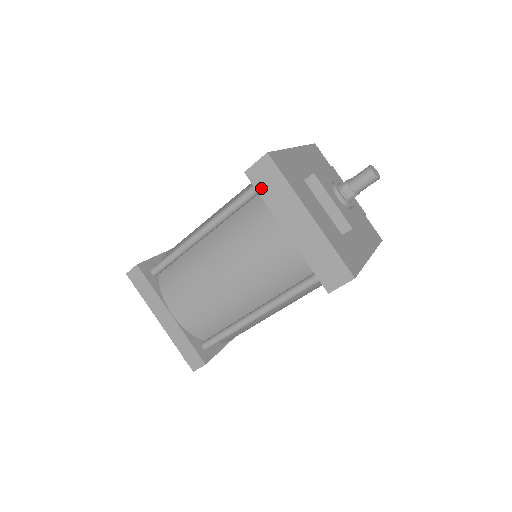
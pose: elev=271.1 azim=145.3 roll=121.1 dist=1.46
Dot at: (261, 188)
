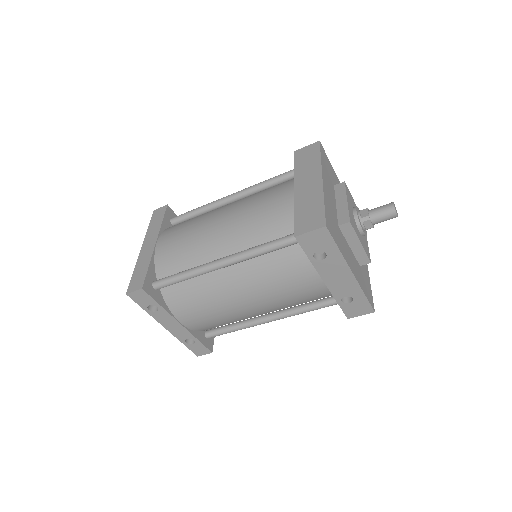
Dot at: (299, 161)
